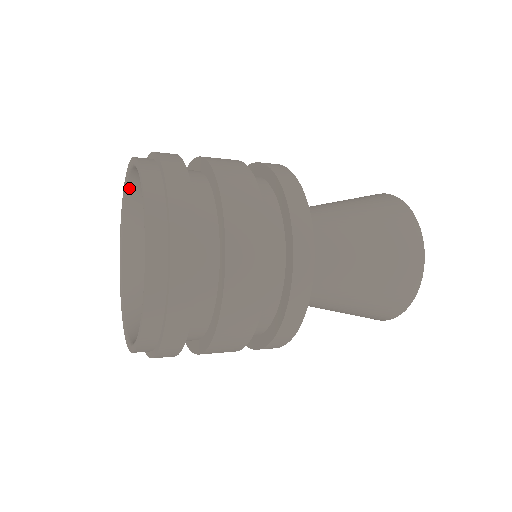
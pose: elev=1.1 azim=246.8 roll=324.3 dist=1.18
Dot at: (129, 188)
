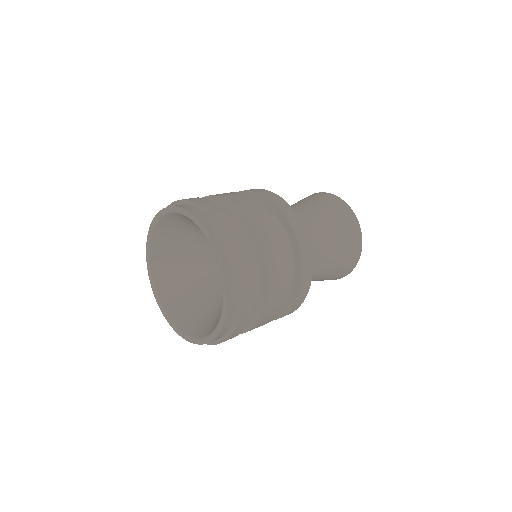
Dot at: (164, 218)
